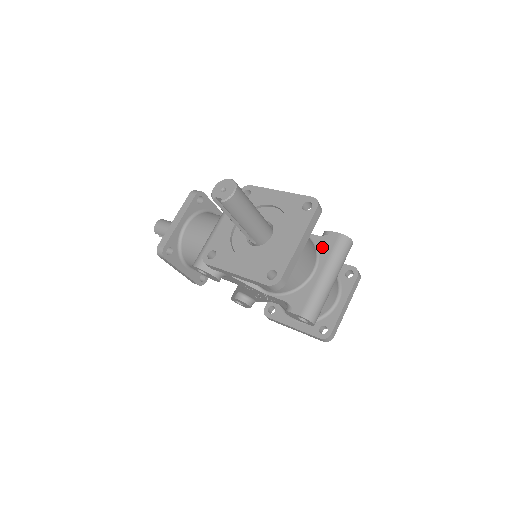
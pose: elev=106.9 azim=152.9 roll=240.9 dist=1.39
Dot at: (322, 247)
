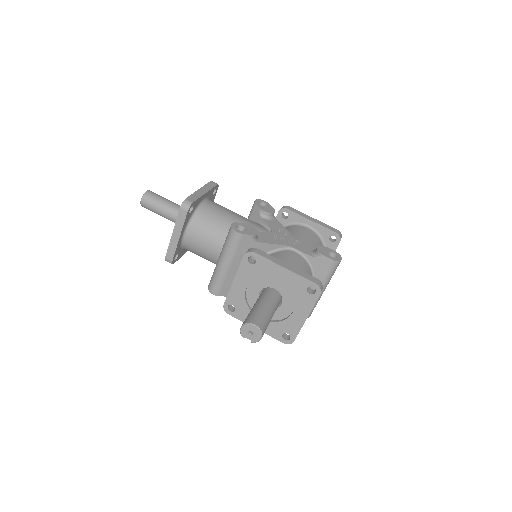
Dot at: (316, 269)
